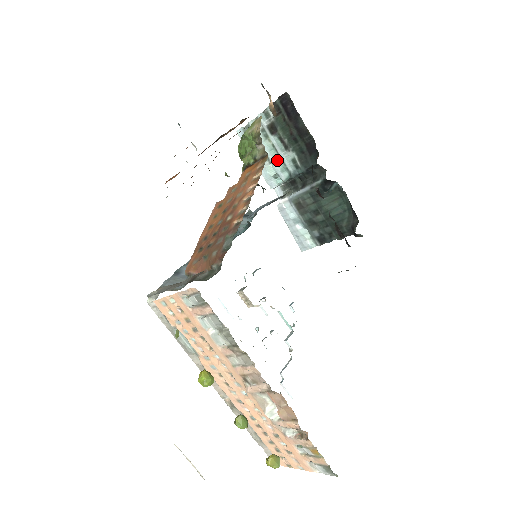
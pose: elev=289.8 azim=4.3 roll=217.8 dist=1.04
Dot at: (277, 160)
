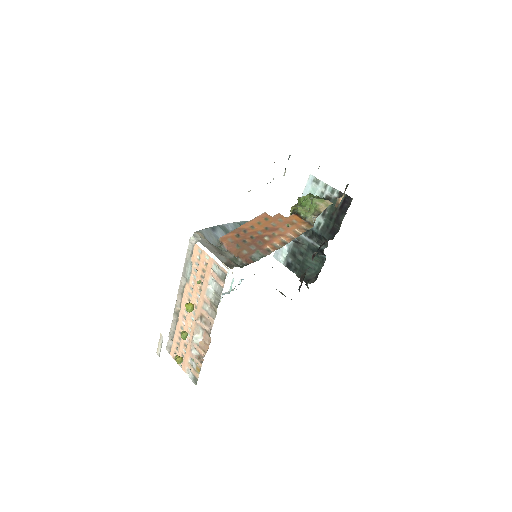
Dot at: occluded
